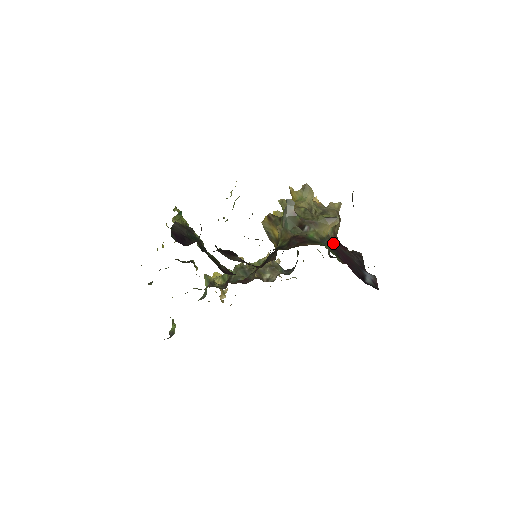
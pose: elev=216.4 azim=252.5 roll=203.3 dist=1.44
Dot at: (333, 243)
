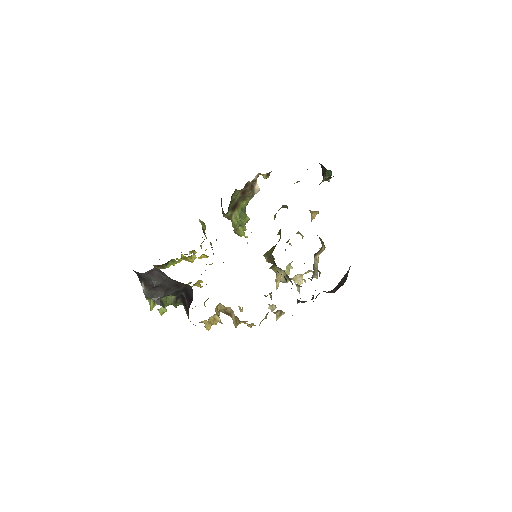
Dot at: occluded
